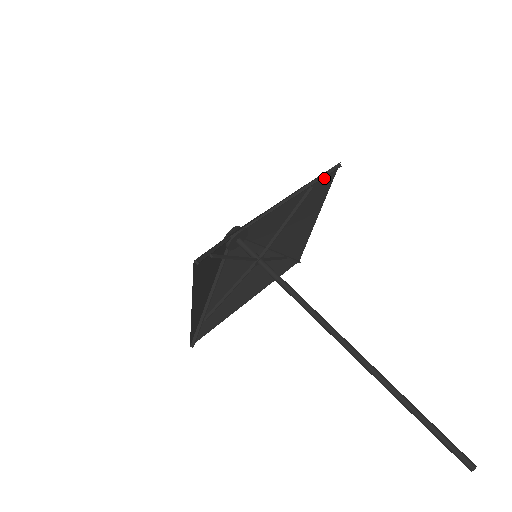
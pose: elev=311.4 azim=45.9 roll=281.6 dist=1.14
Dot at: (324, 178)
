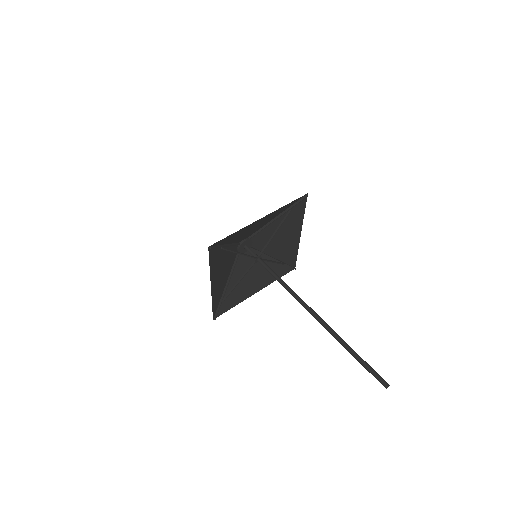
Dot at: (299, 204)
